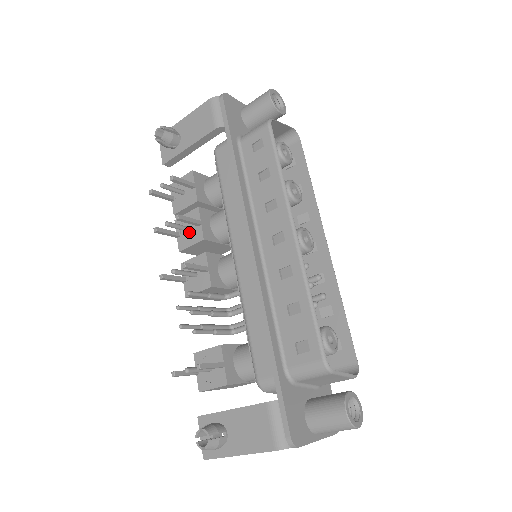
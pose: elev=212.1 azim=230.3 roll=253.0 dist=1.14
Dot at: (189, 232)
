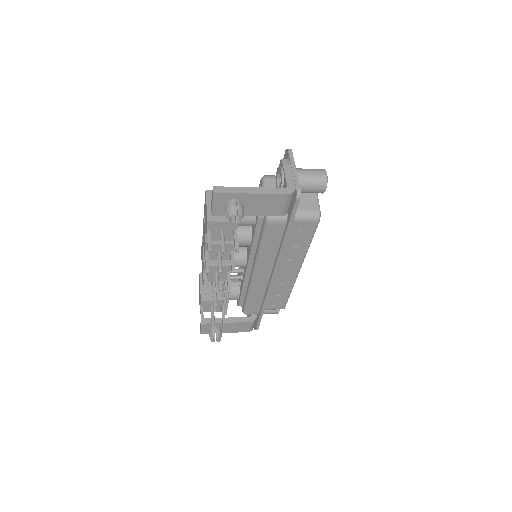
Dot at: (219, 254)
